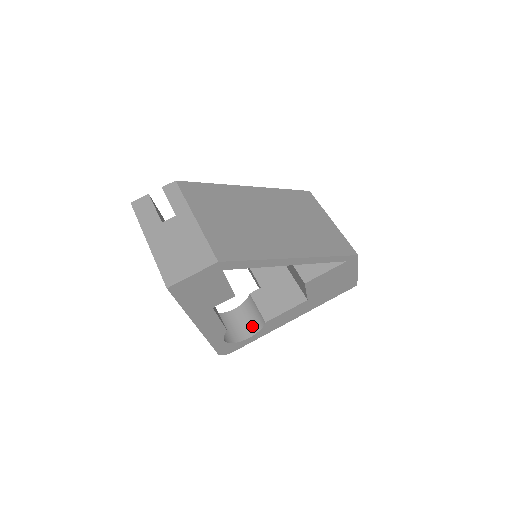
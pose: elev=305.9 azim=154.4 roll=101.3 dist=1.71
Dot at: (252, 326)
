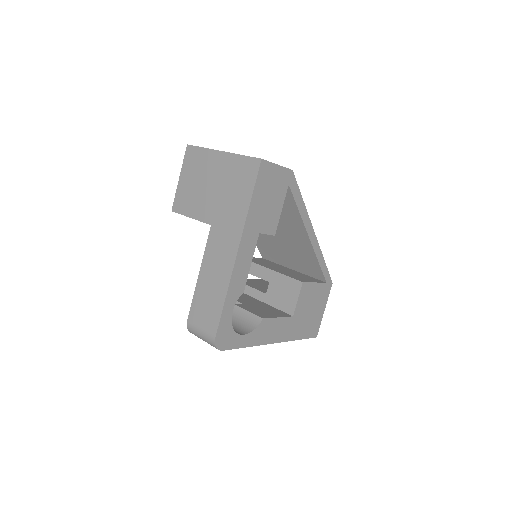
Dot at: (243, 328)
